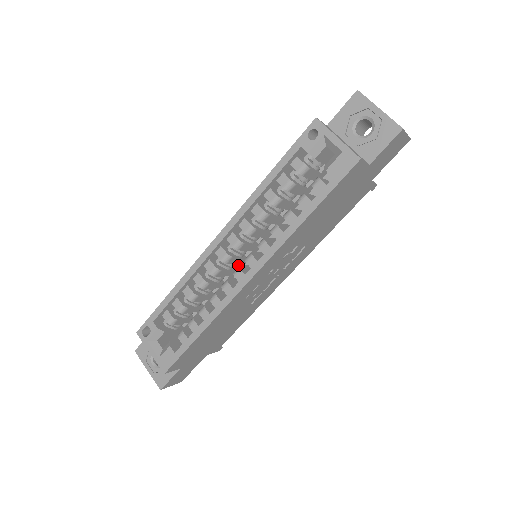
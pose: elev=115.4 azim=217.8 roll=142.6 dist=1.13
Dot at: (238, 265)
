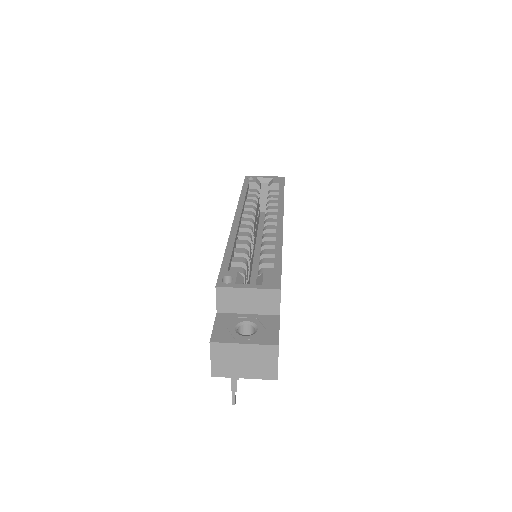
Dot at: occluded
